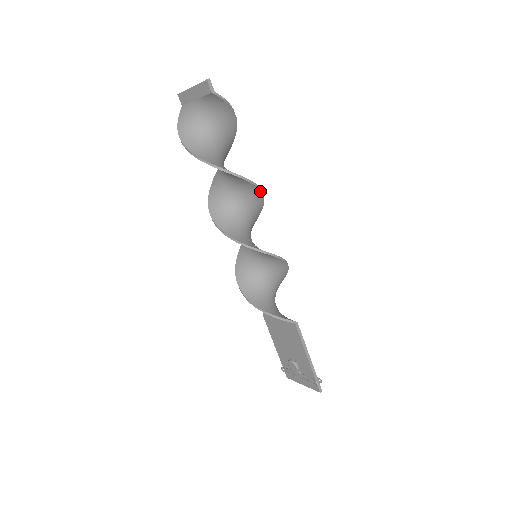
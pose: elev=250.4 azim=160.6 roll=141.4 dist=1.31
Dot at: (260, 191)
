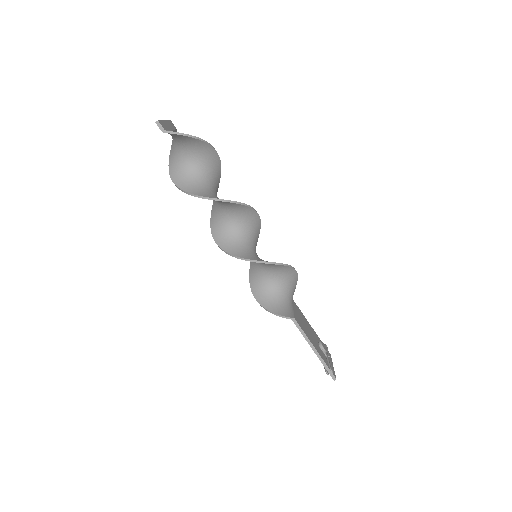
Dot at: (236, 203)
